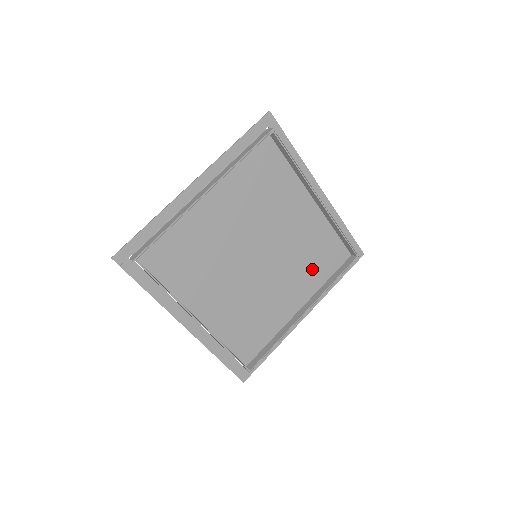
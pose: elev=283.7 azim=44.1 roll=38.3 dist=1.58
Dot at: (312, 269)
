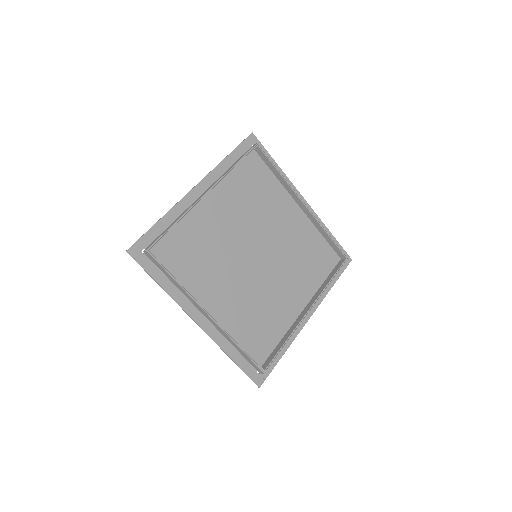
Dot at: (308, 270)
